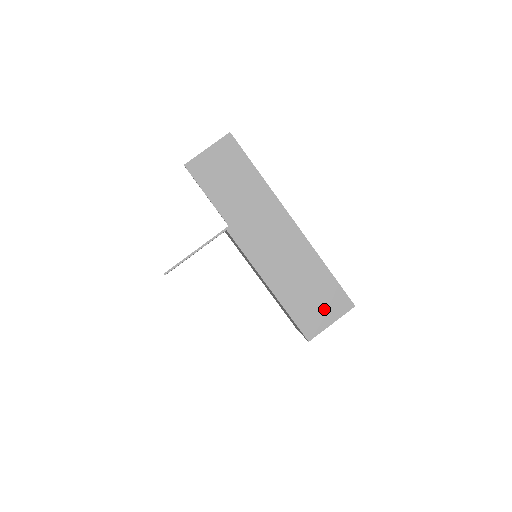
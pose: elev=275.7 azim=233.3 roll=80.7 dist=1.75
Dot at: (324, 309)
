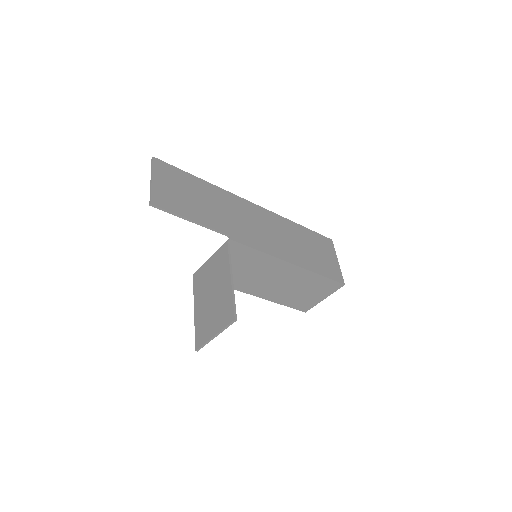
Dot at: (326, 255)
